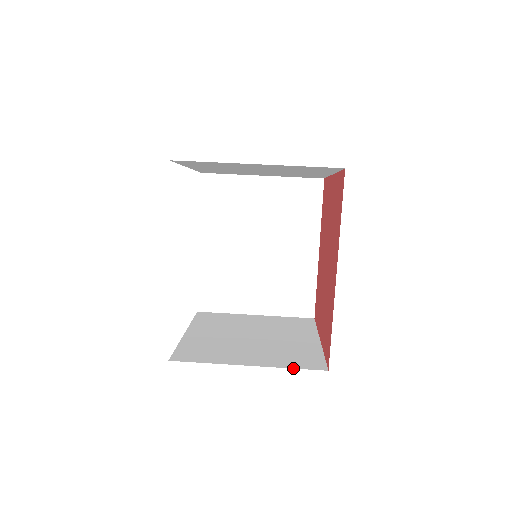
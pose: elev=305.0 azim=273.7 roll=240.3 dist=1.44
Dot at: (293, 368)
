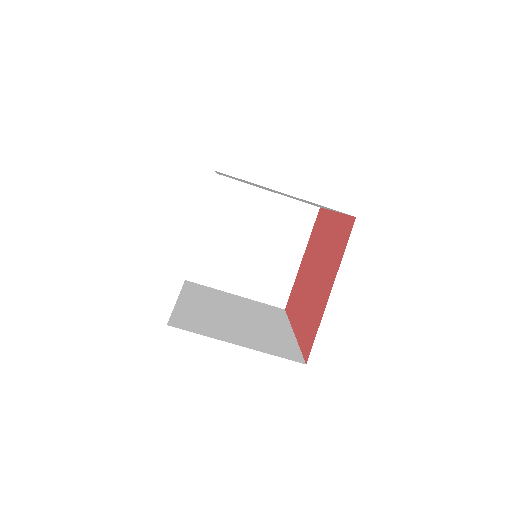
Dot at: (264, 303)
